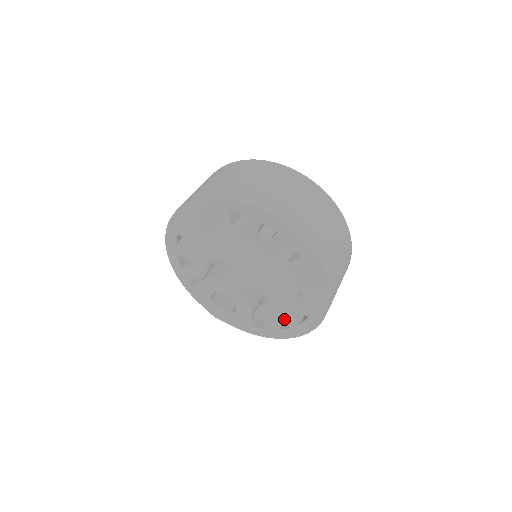
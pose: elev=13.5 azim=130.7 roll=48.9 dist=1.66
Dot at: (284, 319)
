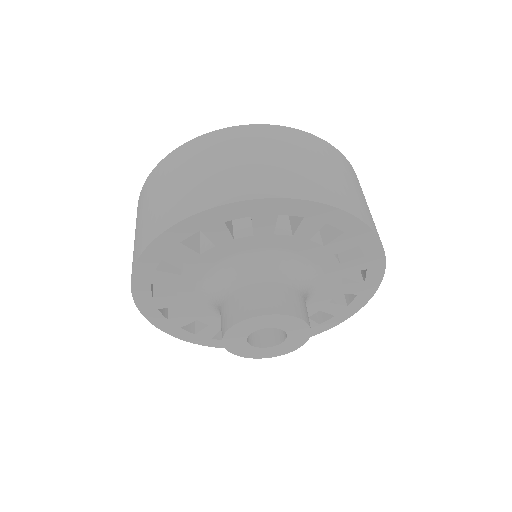
Dot at: occluded
